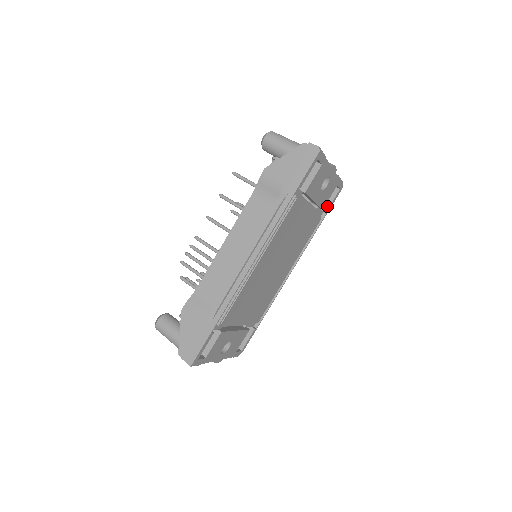
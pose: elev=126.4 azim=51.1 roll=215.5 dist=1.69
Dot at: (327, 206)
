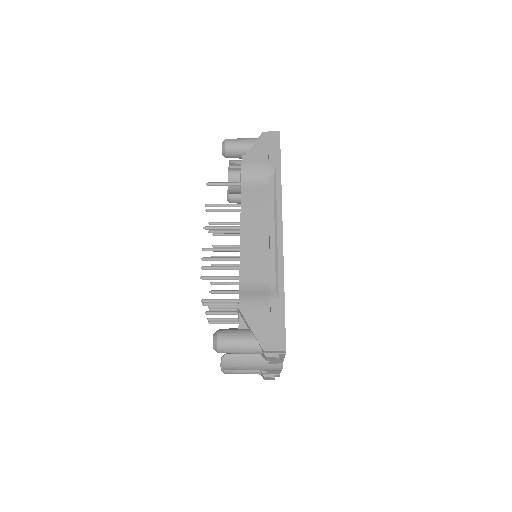
Dot at: occluded
